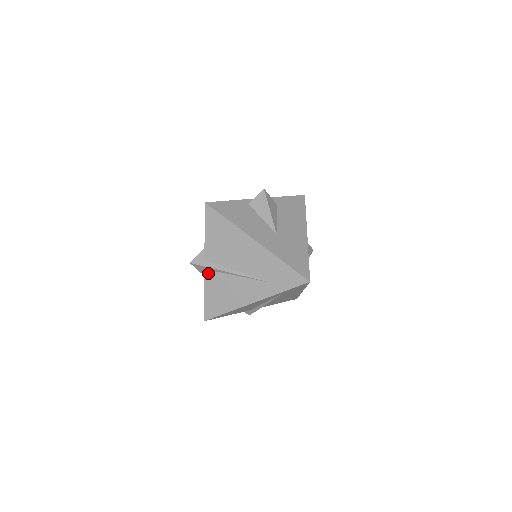
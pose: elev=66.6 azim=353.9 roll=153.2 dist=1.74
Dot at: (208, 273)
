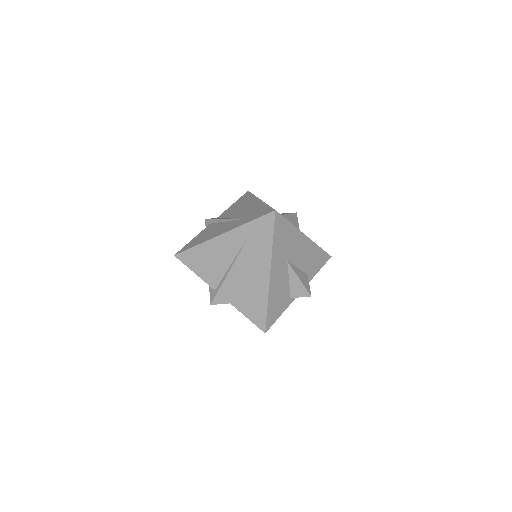
Dot at: (210, 225)
